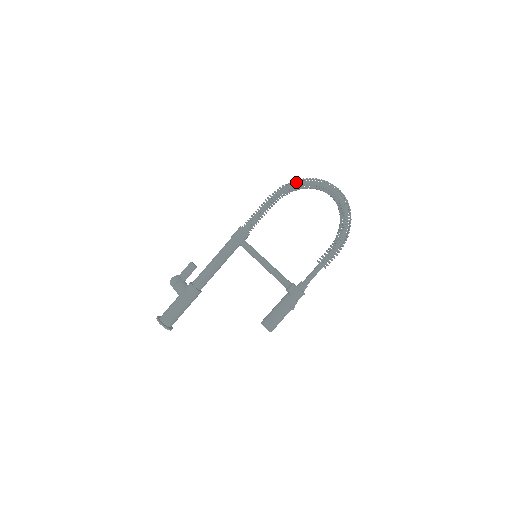
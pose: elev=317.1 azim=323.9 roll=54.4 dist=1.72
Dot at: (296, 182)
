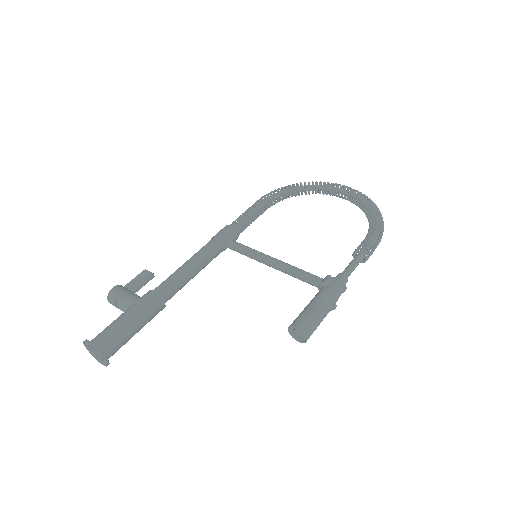
Dot at: (297, 184)
